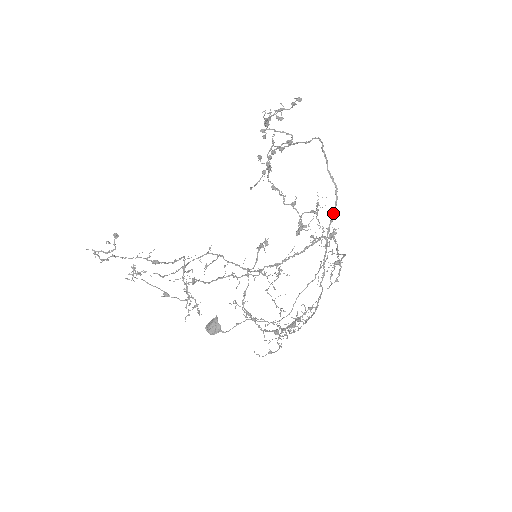
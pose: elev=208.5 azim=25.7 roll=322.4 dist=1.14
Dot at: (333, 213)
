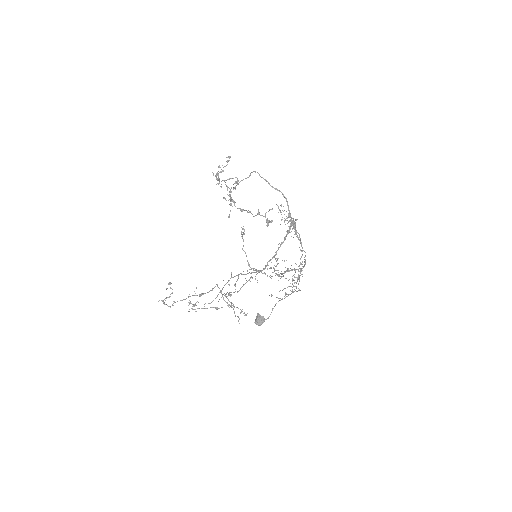
Dot at: (288, 208)
